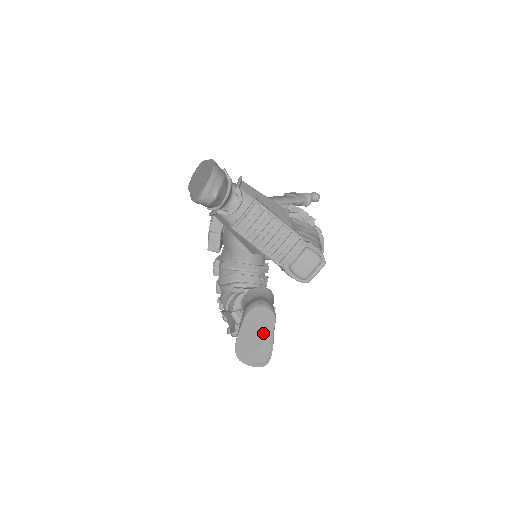
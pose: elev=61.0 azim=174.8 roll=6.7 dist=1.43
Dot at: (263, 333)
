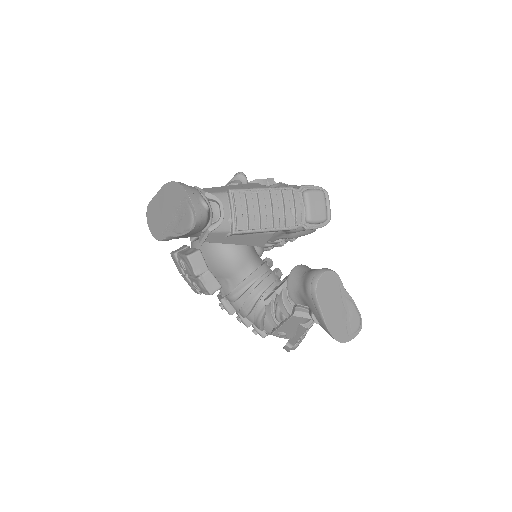
Dot at: (339, 298)
